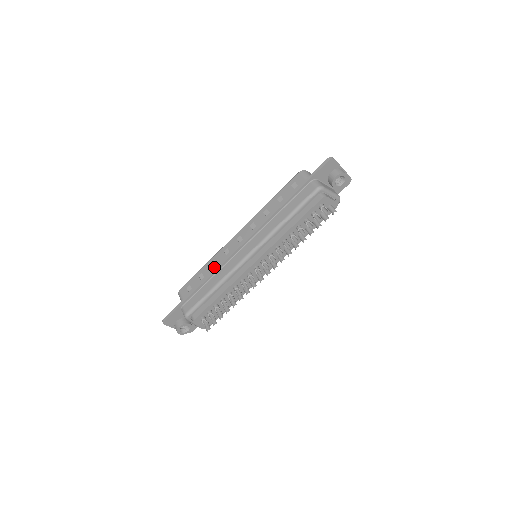
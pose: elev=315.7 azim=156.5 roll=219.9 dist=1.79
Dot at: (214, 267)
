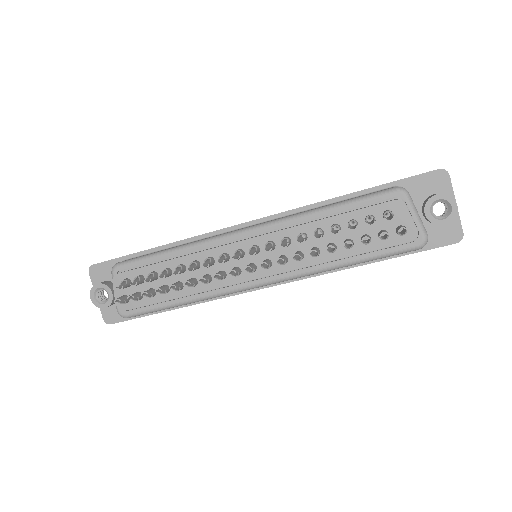
Dot at: occluded
